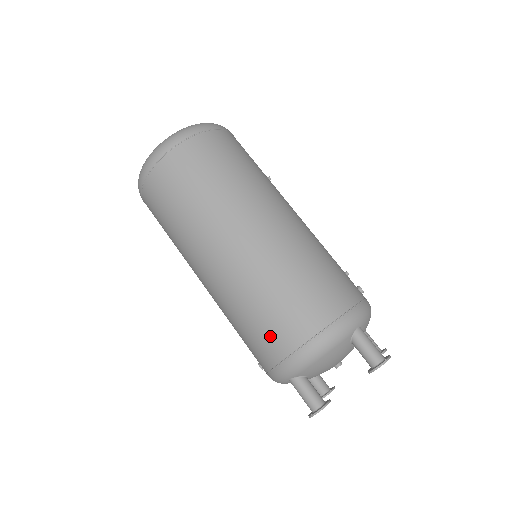
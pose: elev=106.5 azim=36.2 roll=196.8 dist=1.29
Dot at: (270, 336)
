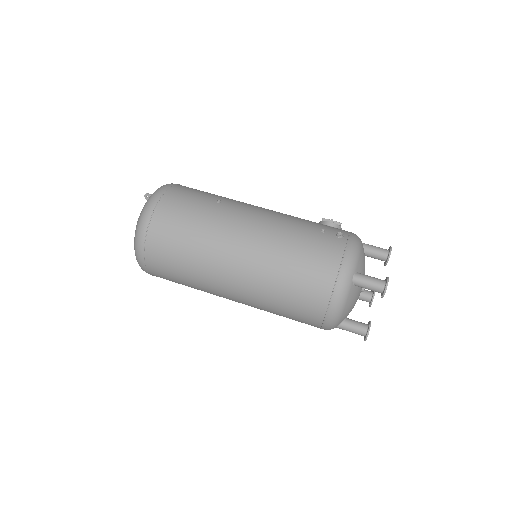
Dot at: (302, 319)
